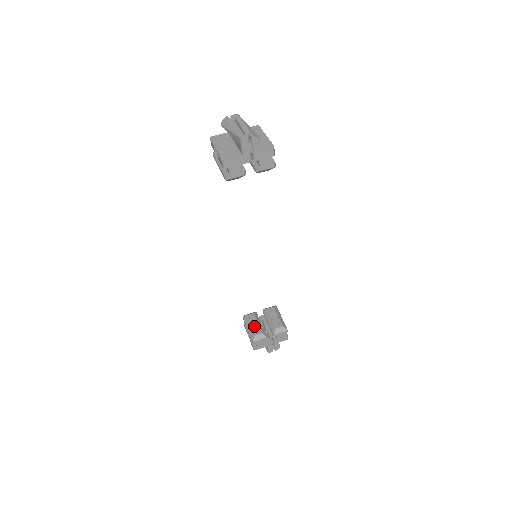
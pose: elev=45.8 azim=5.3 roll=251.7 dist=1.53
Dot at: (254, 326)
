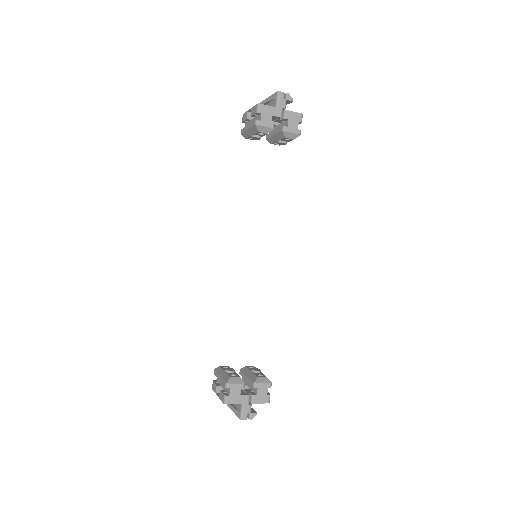
Dot at: (230, 371)
